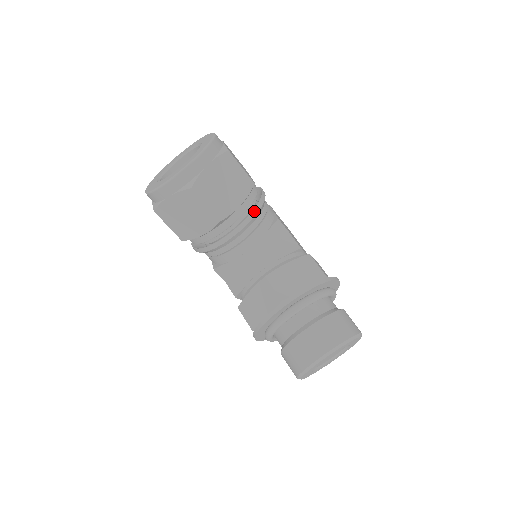
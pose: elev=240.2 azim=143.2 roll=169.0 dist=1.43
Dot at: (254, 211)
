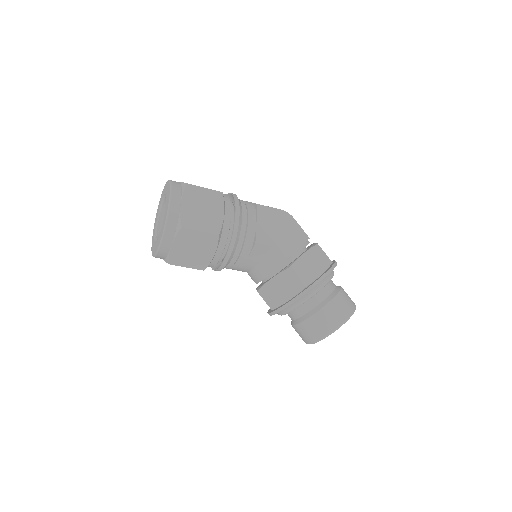
Dot at: (228, 252)
